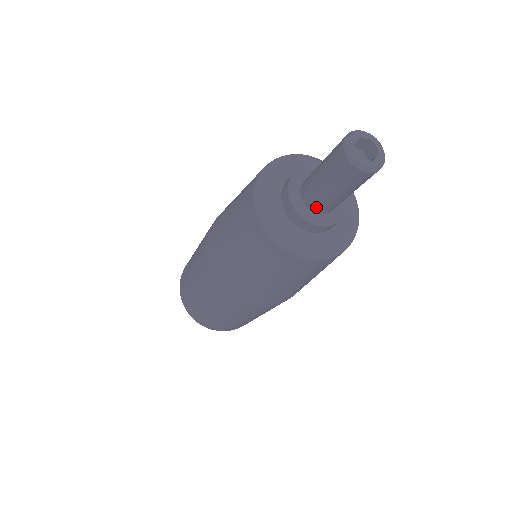
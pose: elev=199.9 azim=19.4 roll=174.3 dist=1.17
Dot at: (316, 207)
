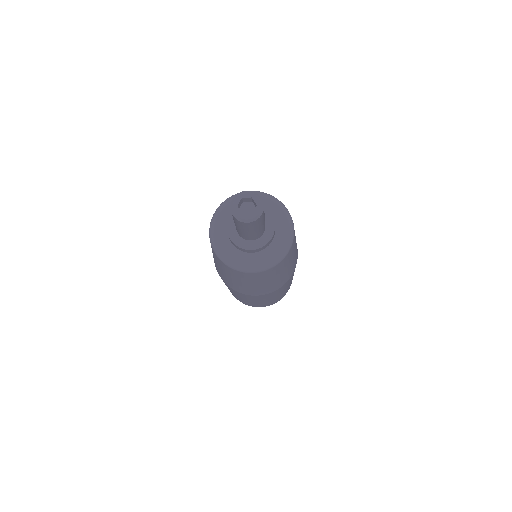
Dot at: (246, 238)
